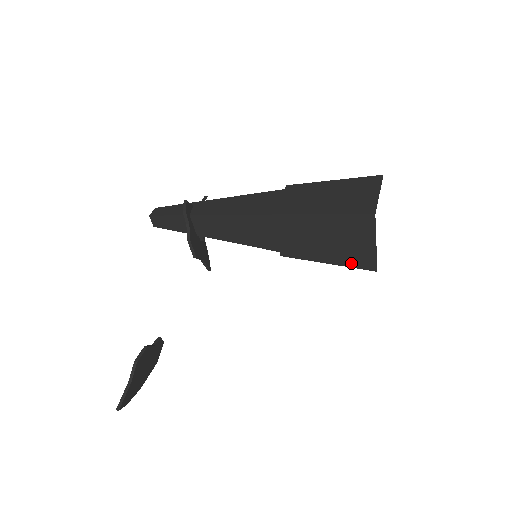
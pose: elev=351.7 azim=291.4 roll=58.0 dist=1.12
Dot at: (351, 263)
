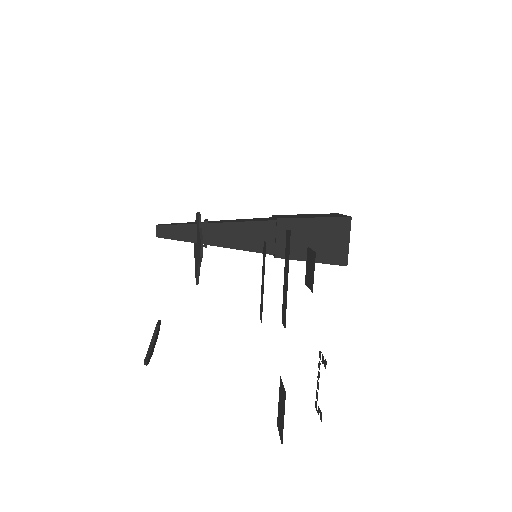
Dot at: (329, 260)
